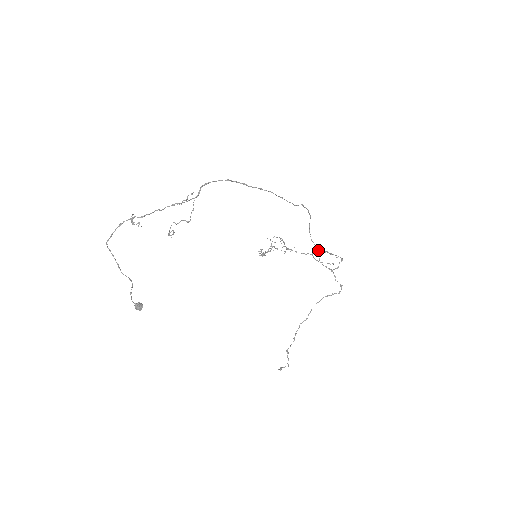
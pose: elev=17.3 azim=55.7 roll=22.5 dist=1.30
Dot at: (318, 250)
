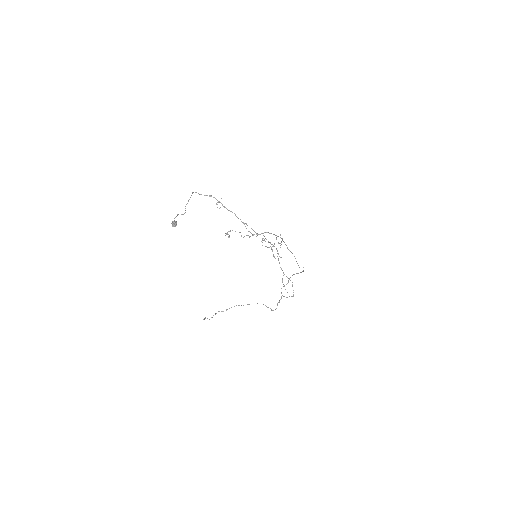
Dot at: occluded
